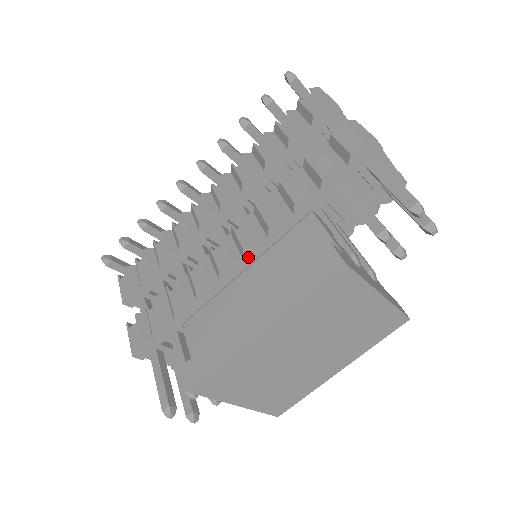
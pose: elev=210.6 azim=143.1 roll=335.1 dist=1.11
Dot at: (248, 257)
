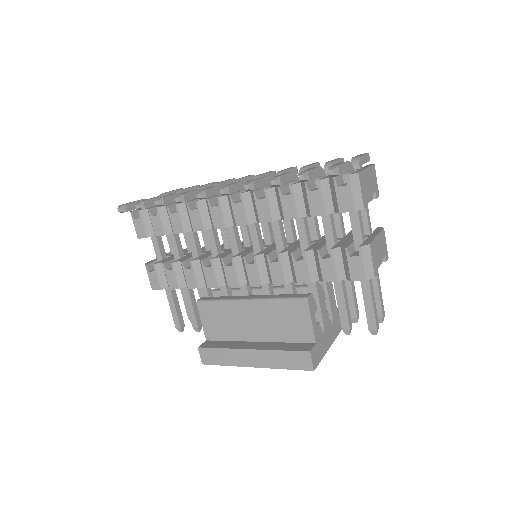
Dot at: occluded
